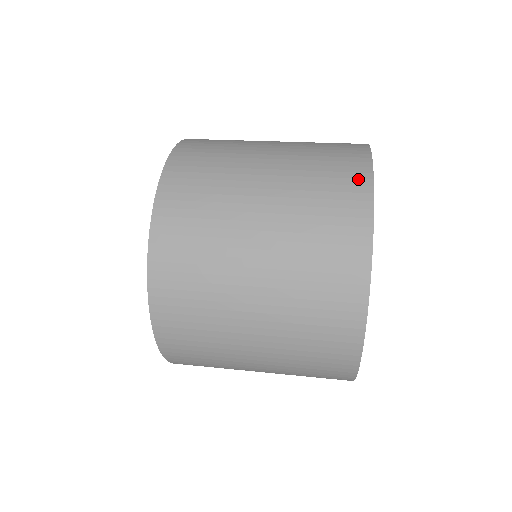
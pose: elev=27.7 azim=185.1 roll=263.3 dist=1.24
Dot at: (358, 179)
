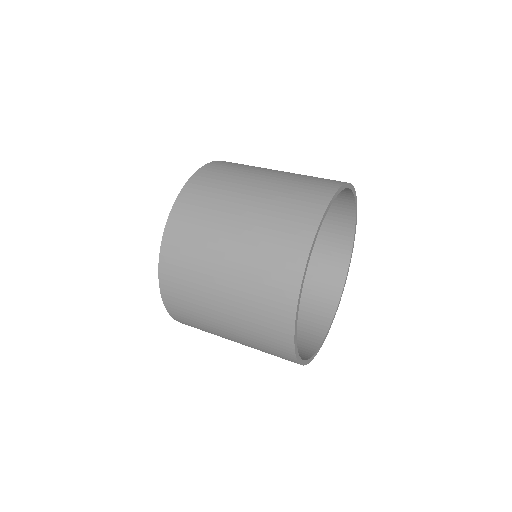
Dot at: (307, 225)
